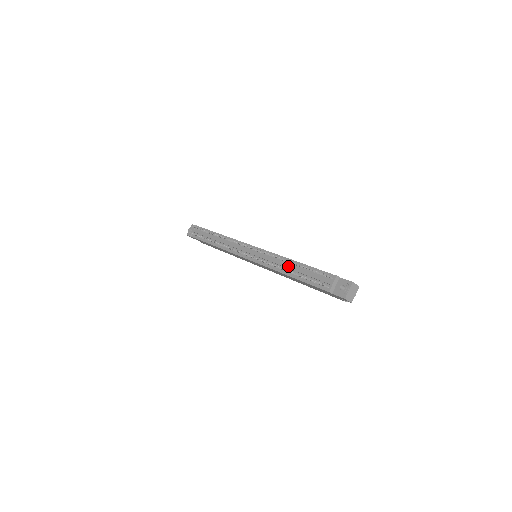
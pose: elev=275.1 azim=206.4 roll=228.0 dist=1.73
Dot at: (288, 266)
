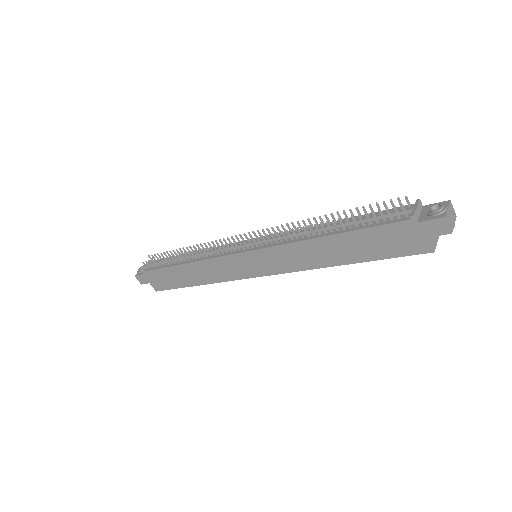
Dot at: (324, 225)
